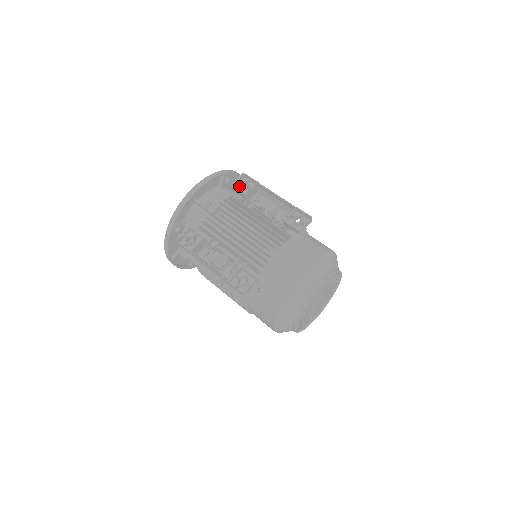
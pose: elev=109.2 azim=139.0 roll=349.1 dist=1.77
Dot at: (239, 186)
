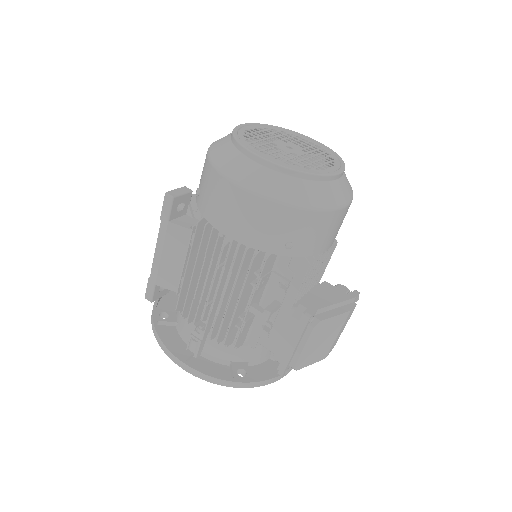
Dot at: occluded
